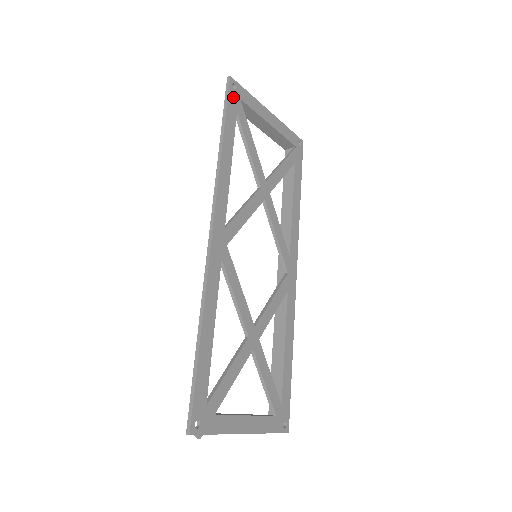
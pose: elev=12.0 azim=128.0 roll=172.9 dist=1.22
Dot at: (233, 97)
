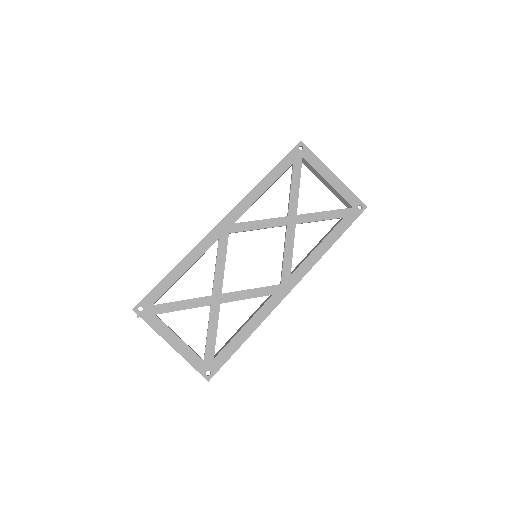
Dot at: (295, 153)
